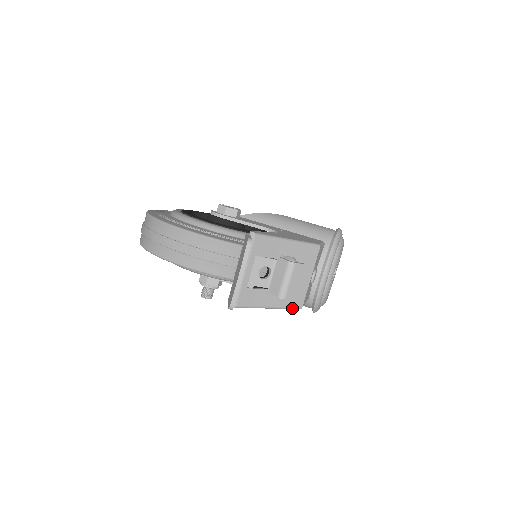
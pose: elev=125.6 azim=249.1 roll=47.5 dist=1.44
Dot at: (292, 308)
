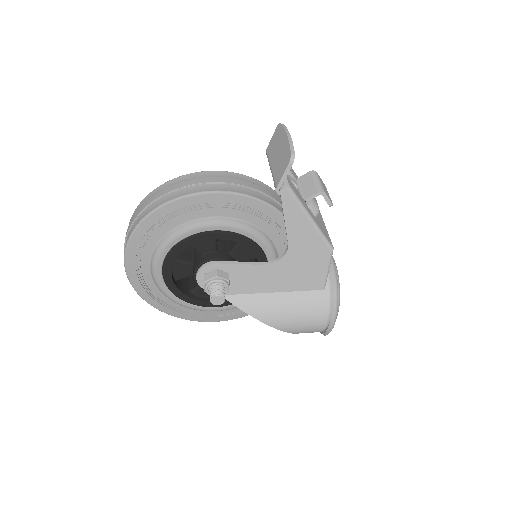
Dot at: (327, 241)
